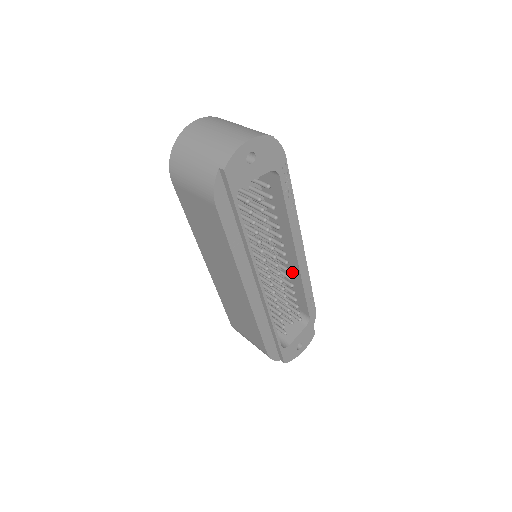
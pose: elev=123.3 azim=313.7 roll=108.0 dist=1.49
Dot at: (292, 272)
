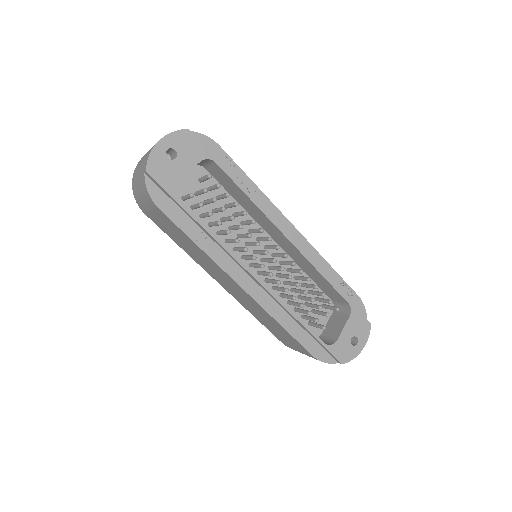
Dot at: (300, 259)
